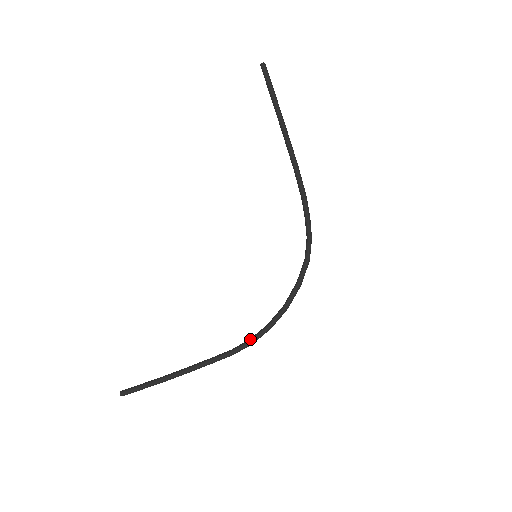
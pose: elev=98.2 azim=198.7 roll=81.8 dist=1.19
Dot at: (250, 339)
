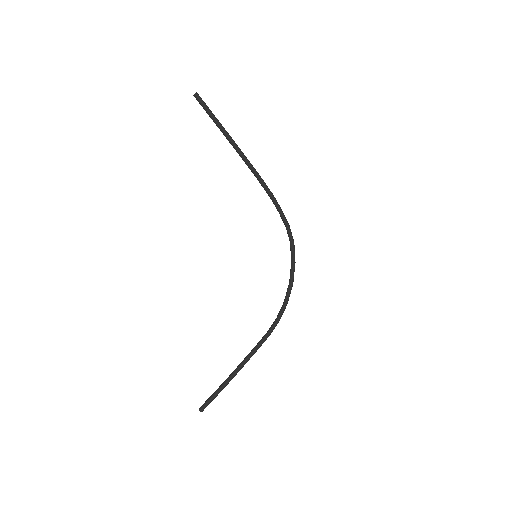
Dot at: (277, 318)
